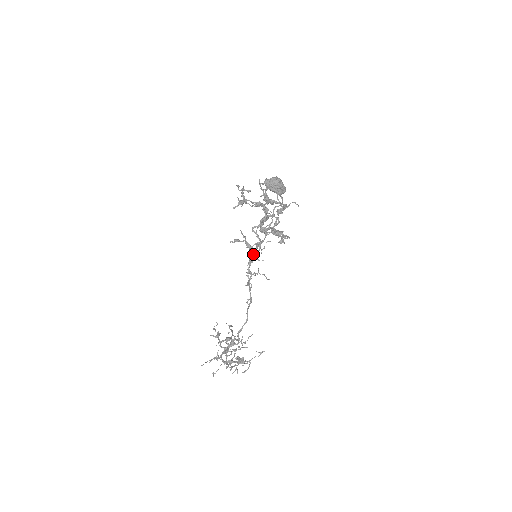
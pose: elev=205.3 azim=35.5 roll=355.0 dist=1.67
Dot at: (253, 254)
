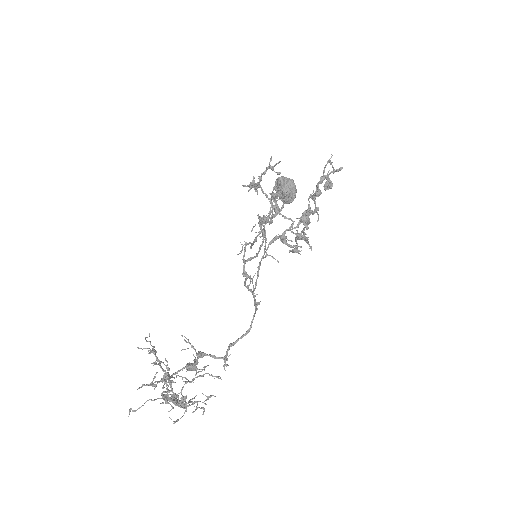
Dot at: (265, 248)
